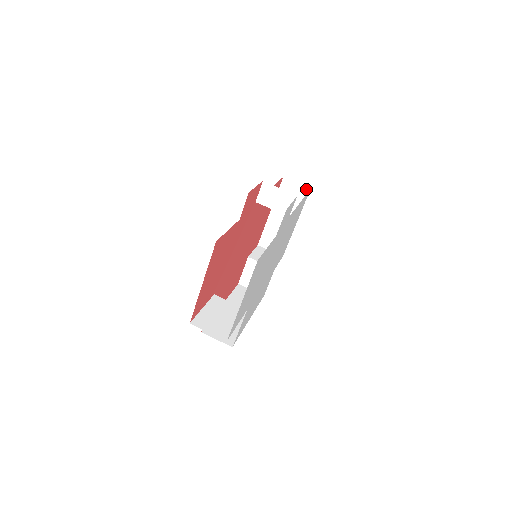
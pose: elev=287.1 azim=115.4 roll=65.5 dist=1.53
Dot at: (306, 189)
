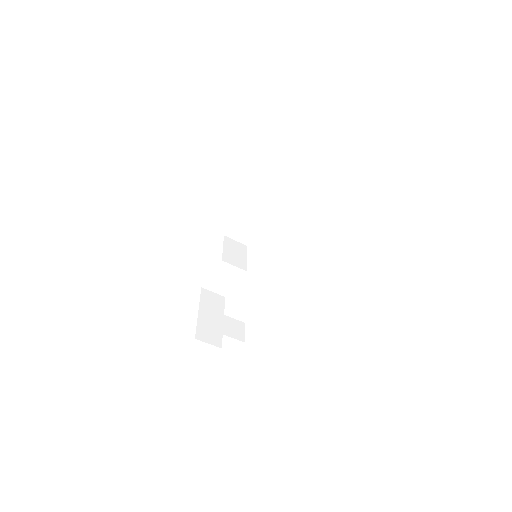
Dot at: occluded
